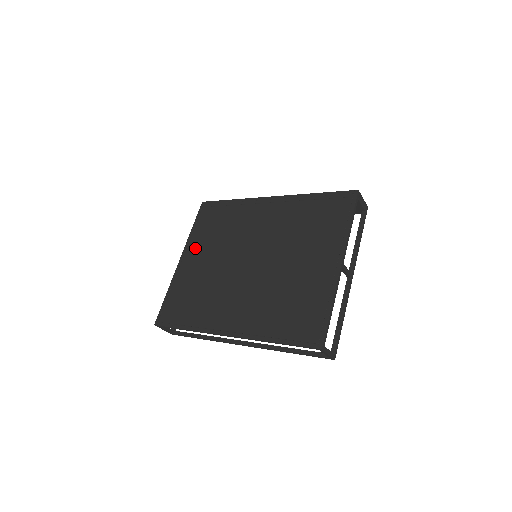
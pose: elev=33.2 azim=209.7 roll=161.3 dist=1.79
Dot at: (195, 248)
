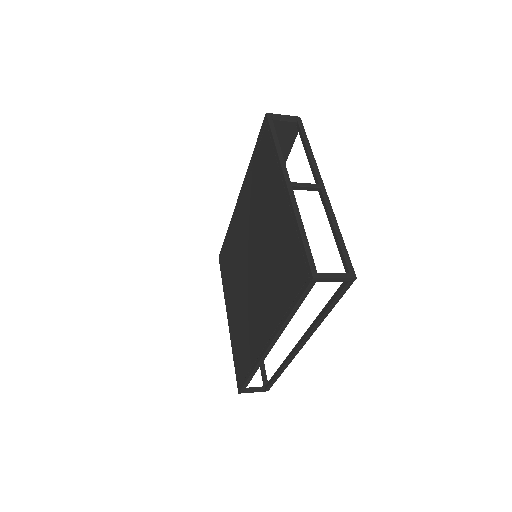
Dot at: (229, 298)
